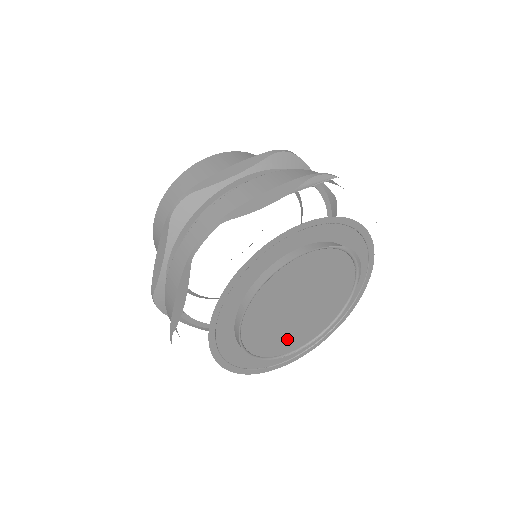
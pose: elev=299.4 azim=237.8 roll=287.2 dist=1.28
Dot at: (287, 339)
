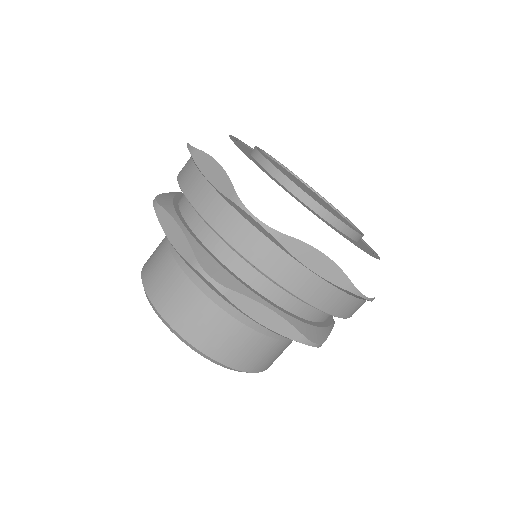
Dot at: occluded
